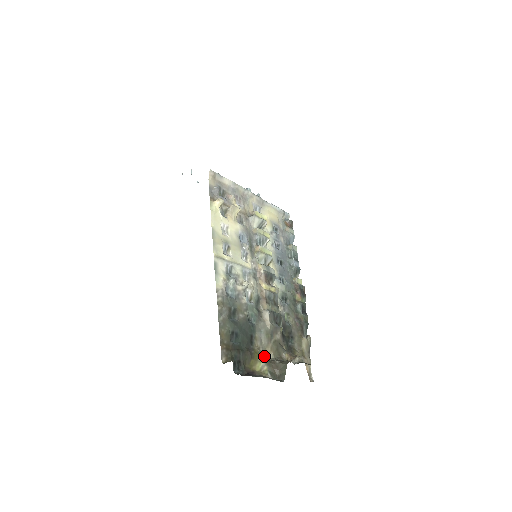
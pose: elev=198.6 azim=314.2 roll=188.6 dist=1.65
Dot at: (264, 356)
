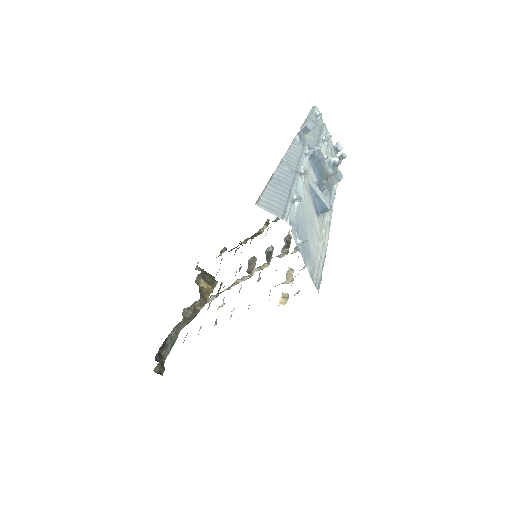
Dot at: occluded
